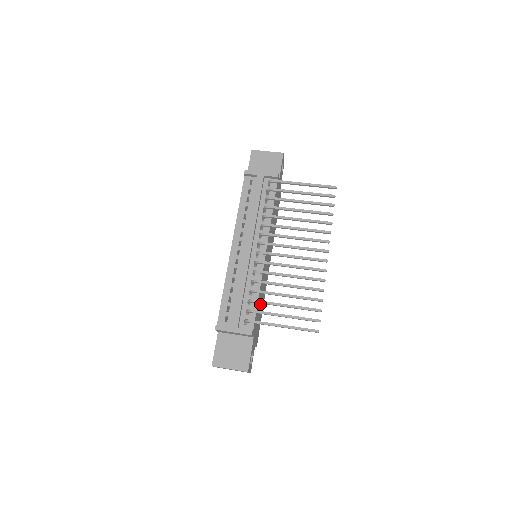
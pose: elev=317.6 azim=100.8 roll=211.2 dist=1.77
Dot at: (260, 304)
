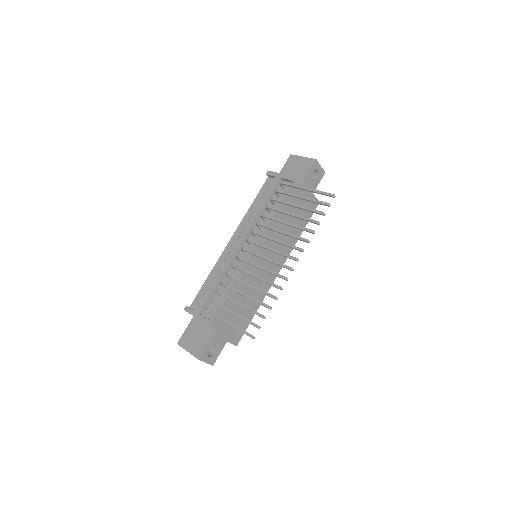
Dot at: (241, 302)
